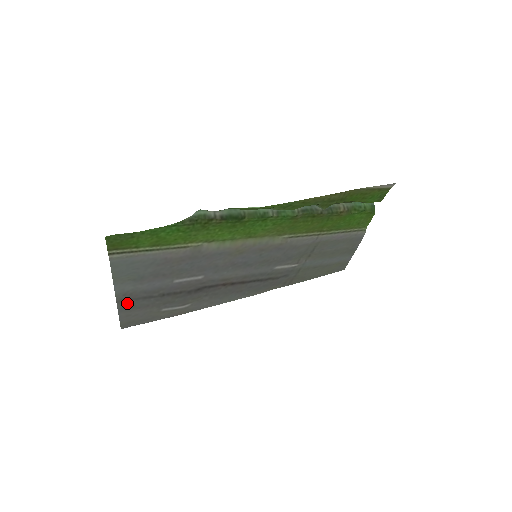
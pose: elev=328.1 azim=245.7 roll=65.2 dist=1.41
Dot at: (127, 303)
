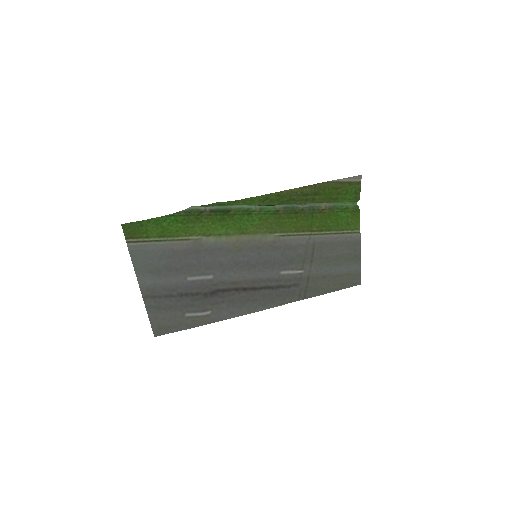
Dot at: (152, 301)
